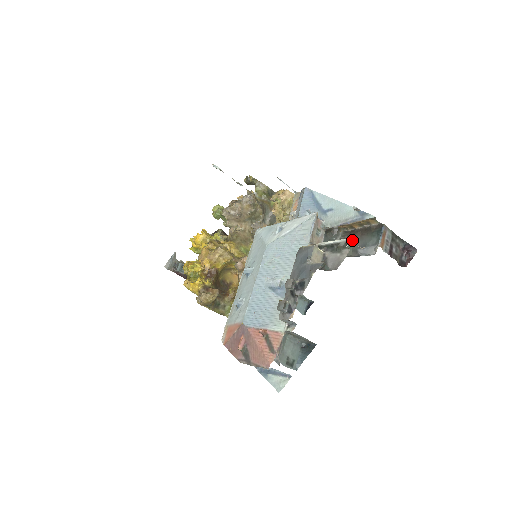
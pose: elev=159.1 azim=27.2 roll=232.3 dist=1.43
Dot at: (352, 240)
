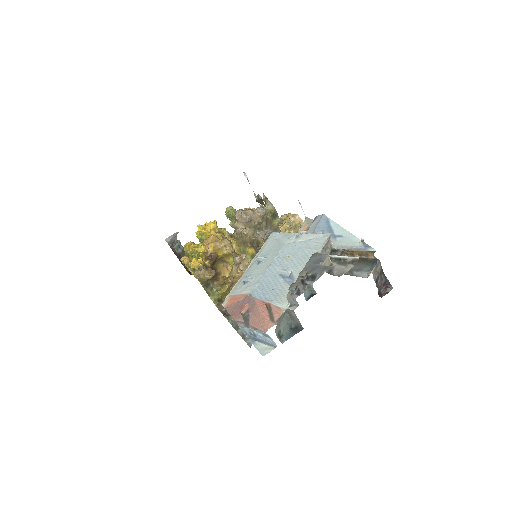
Dot at: occluded
